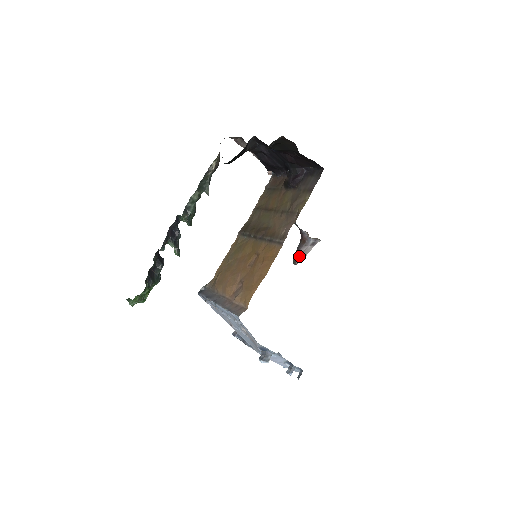
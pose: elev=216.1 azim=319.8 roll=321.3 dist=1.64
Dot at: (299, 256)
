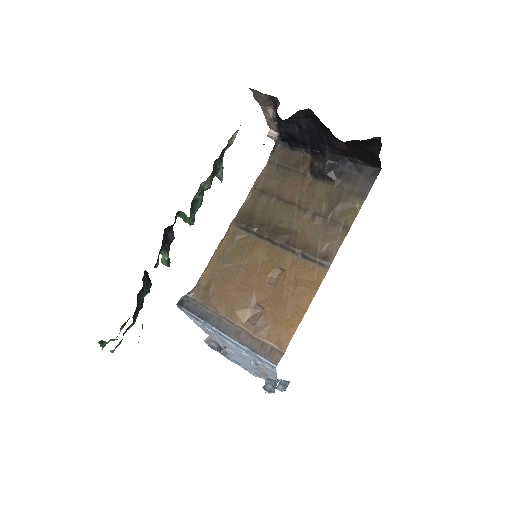
Dot at: occluded
